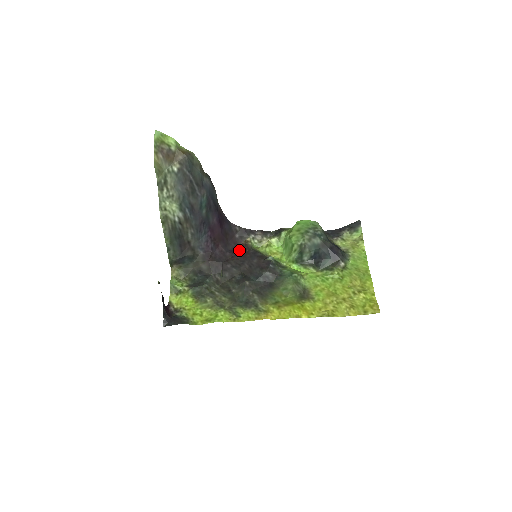
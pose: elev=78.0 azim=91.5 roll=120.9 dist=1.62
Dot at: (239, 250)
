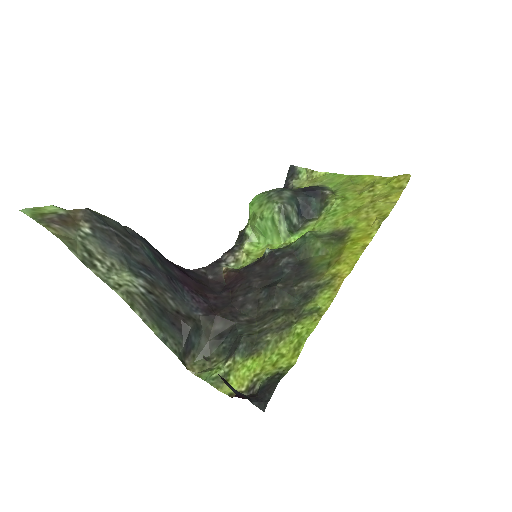
Dot at: (229, 282)
